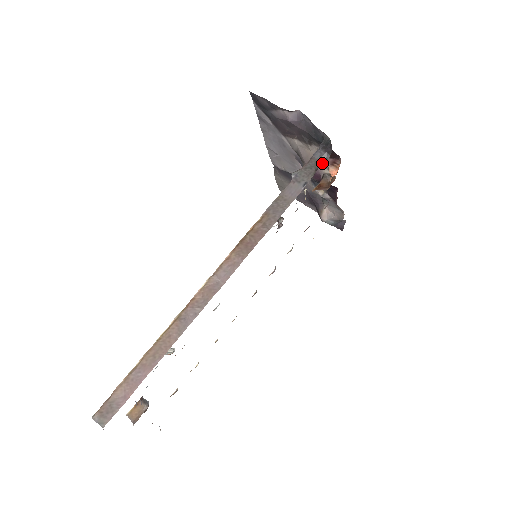
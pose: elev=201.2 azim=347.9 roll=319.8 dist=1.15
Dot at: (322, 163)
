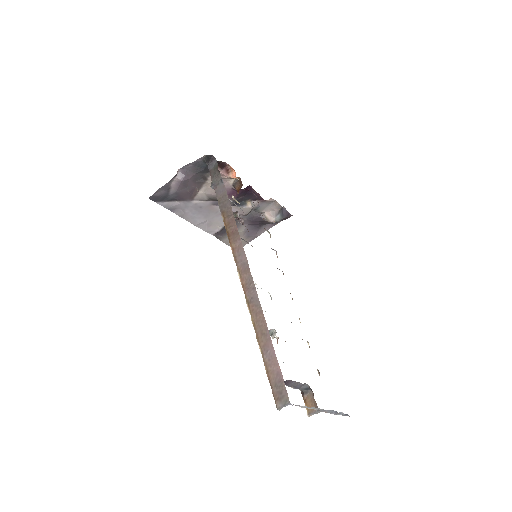
Dot at: (217, 165)
